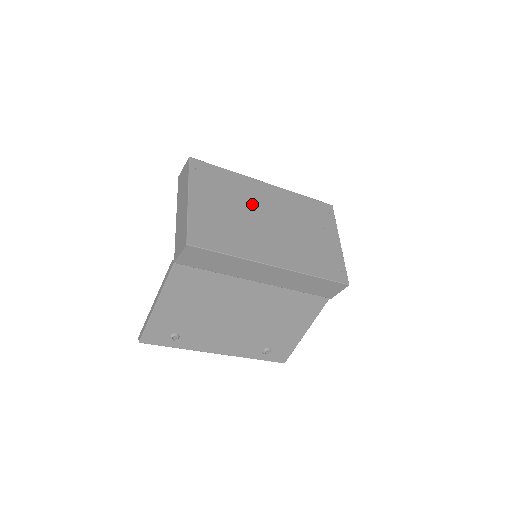
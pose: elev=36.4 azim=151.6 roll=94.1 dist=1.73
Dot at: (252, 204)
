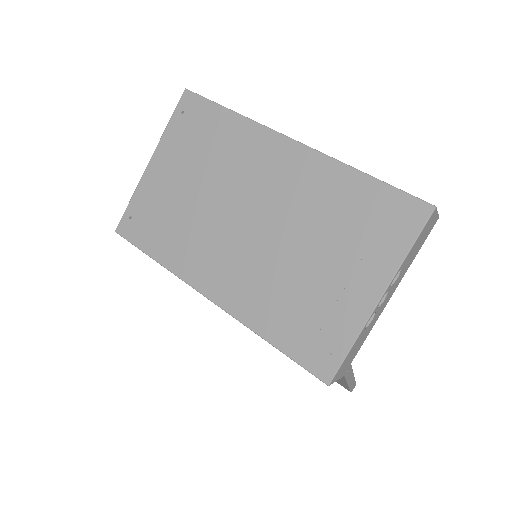
Dot at: (236, 182)
